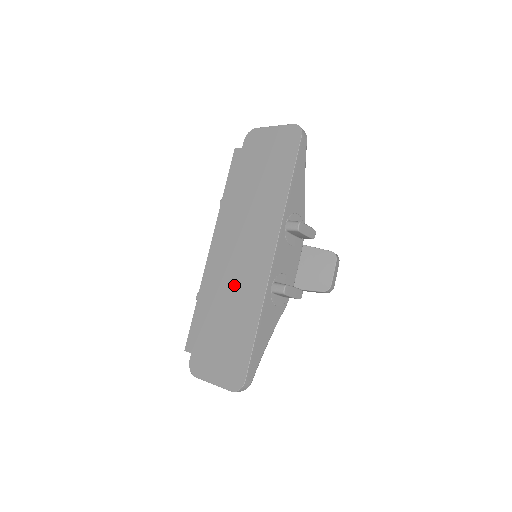
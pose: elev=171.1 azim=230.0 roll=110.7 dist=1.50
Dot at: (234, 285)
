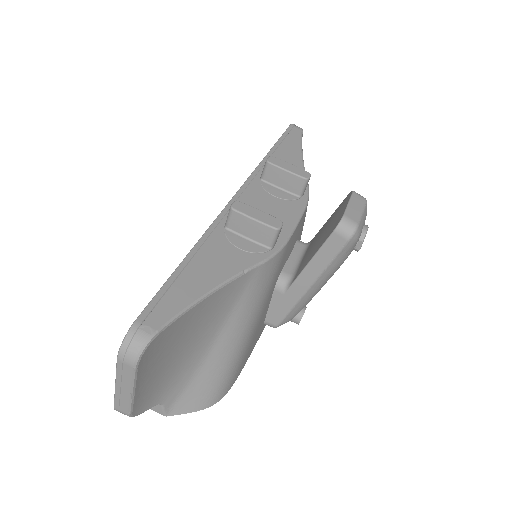
Dot at: occluded
